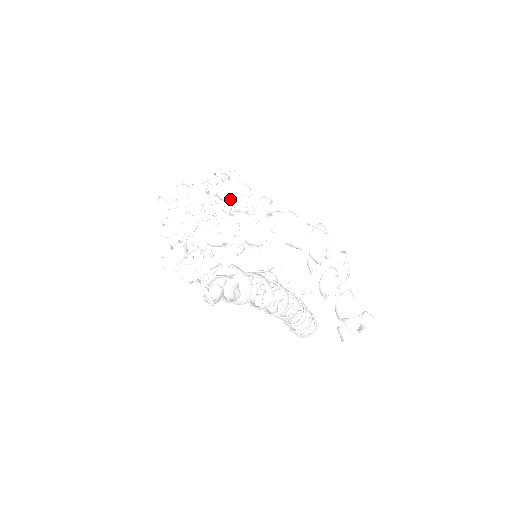
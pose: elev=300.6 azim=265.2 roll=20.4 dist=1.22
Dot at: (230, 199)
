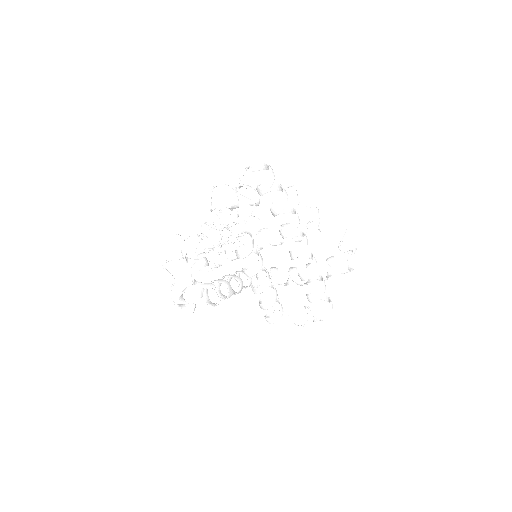
Dot at: occluded
